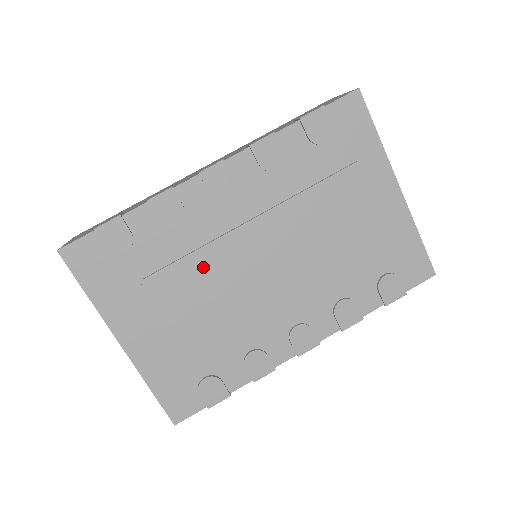
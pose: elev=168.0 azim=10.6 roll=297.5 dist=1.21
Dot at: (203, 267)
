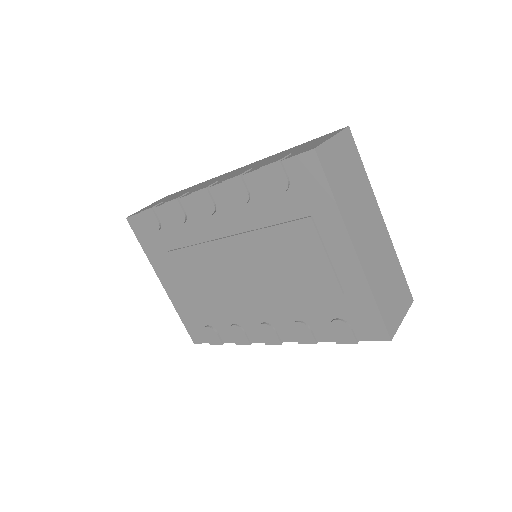
Dot at: (200, 258)
